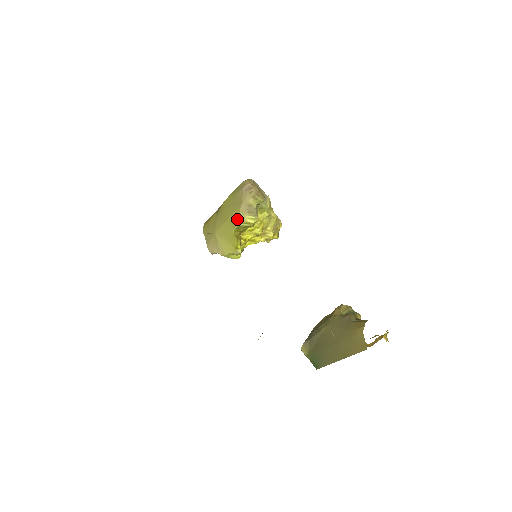
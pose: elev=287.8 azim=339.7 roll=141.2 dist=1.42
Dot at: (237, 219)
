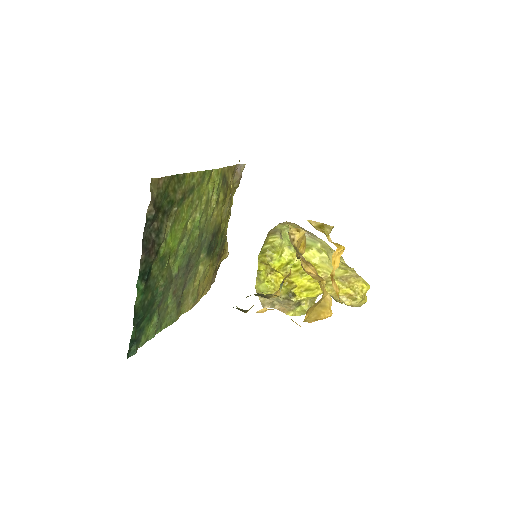
Dot at: (263, 245)
